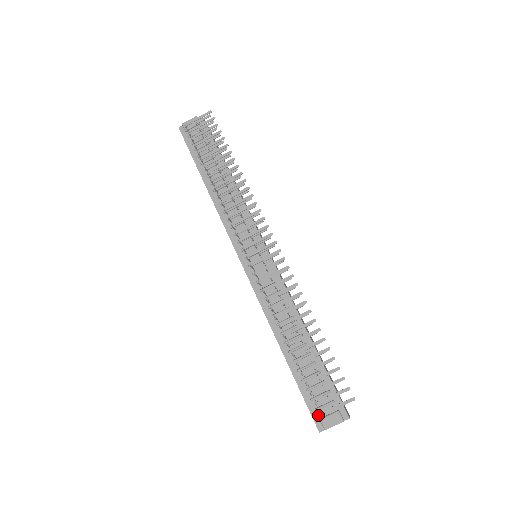
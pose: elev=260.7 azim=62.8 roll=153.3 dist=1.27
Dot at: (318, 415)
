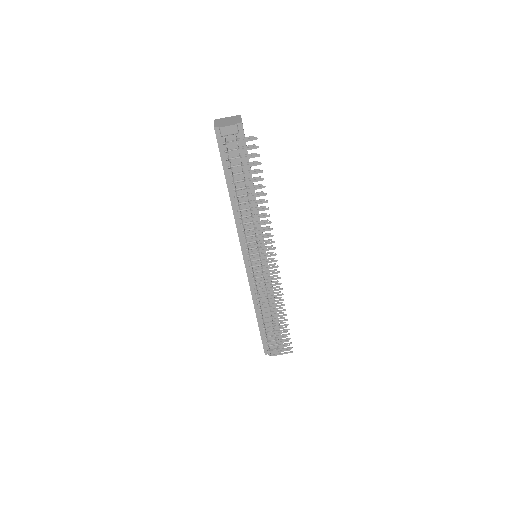
Dot at: (267, 348)
